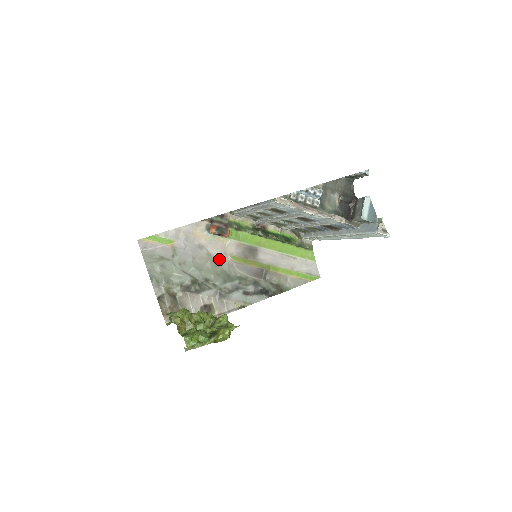
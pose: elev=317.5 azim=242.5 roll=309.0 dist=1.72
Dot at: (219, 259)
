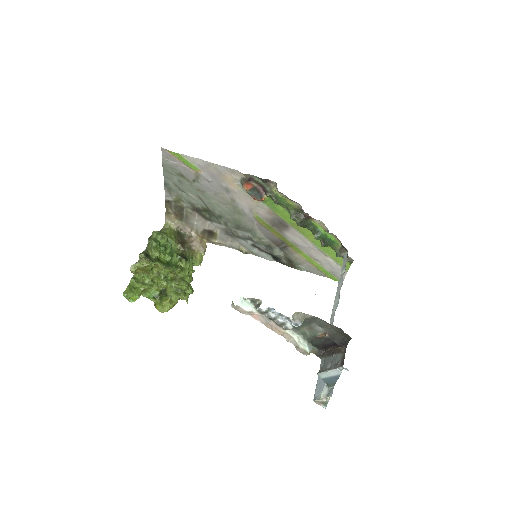
Dot at: (242, 209)
